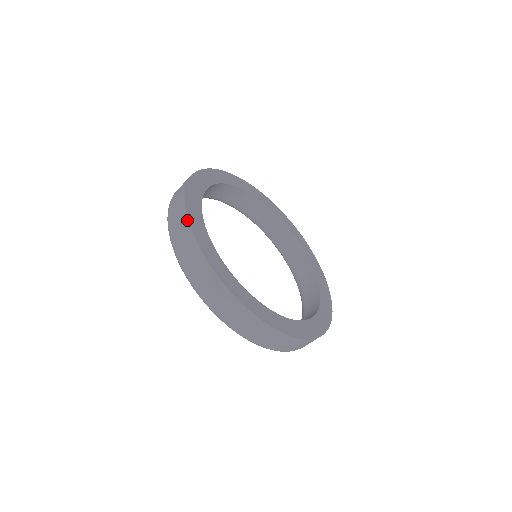
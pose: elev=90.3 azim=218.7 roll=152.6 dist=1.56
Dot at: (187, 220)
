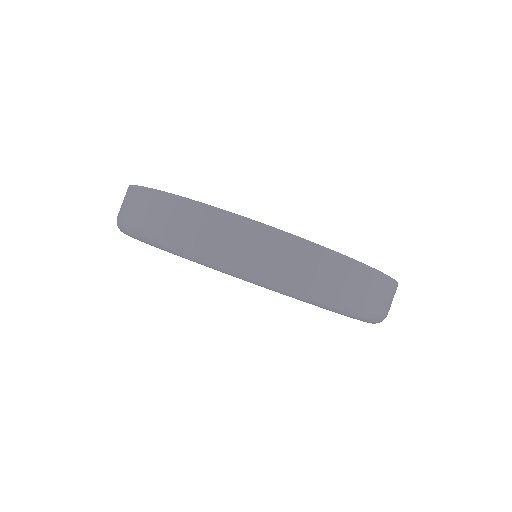
Dot at: (144, 188)
